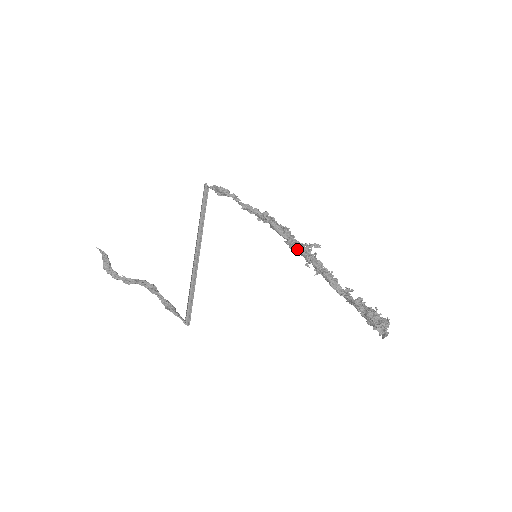
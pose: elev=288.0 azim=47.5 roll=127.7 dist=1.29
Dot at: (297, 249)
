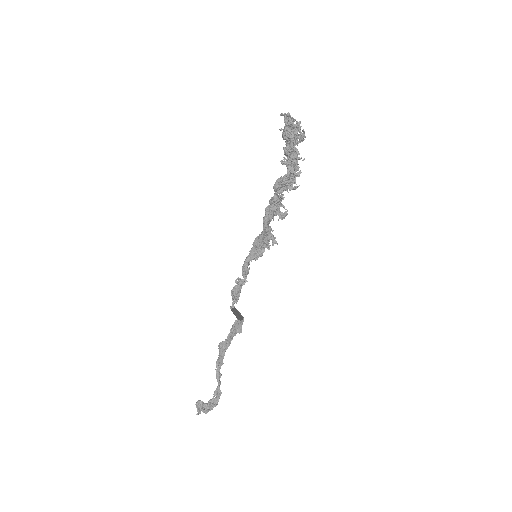
Dot at: (263, 217)
